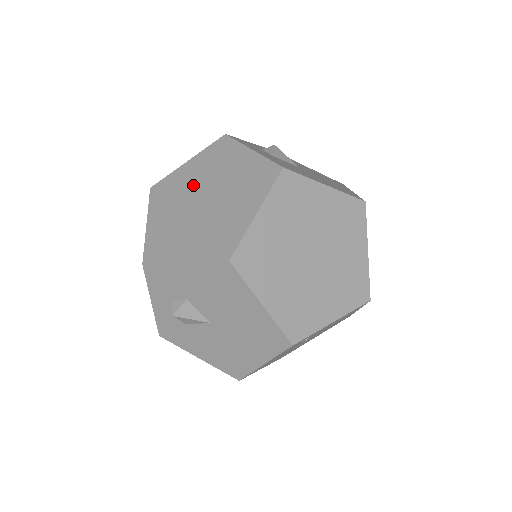
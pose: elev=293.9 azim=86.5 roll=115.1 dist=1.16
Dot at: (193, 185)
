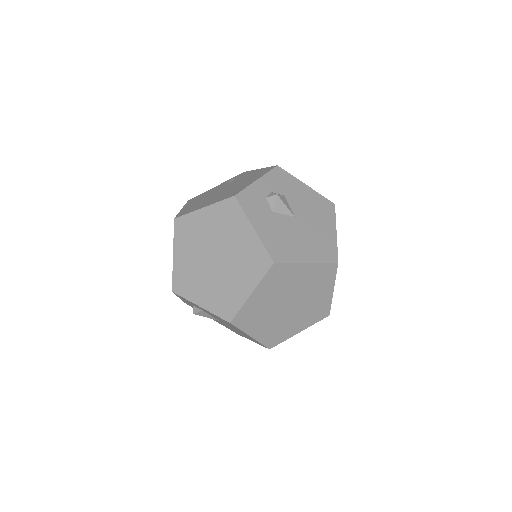
Dot at: (207, 238)
